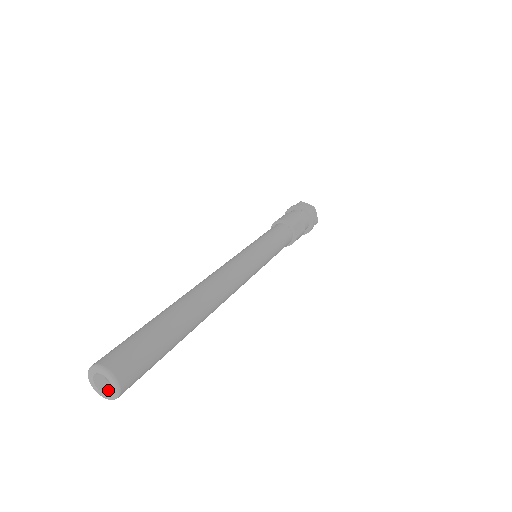
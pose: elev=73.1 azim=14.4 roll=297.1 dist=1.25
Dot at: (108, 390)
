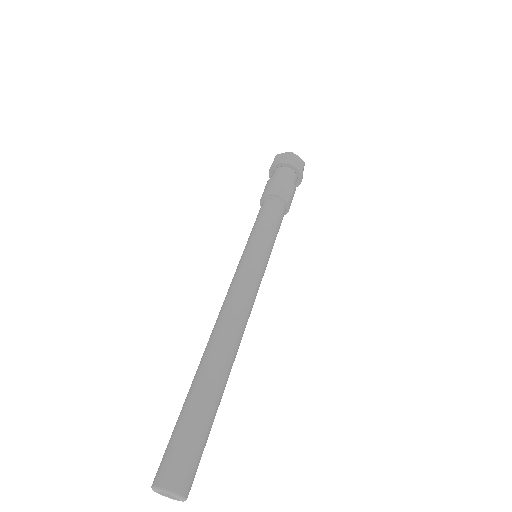
Dot at: occluded
